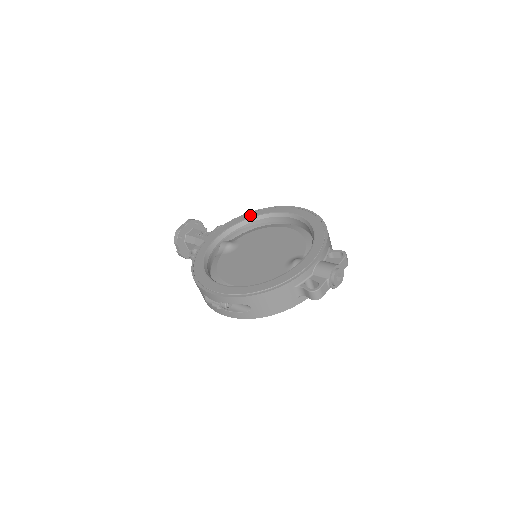
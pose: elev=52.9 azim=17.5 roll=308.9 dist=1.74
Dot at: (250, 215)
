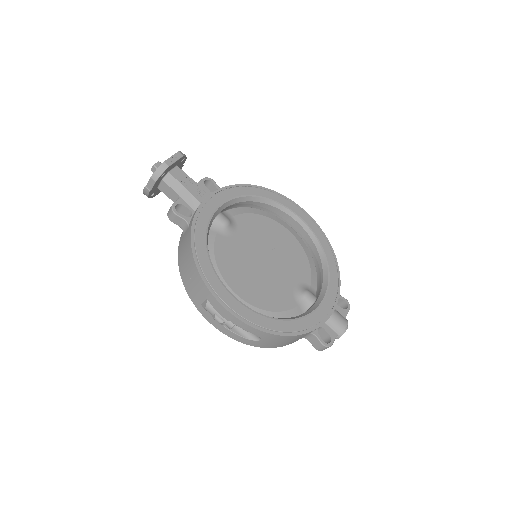
Dot at: (255, 192)
